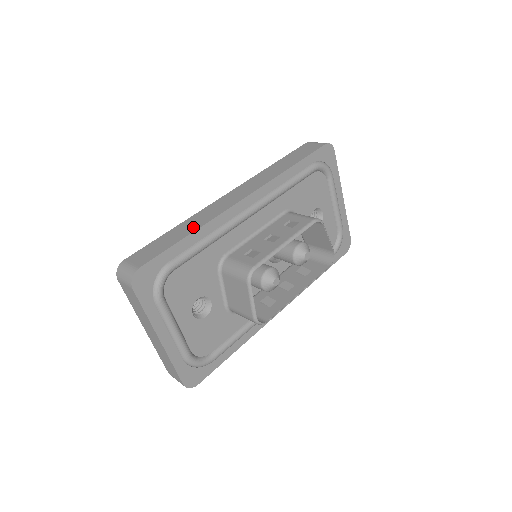
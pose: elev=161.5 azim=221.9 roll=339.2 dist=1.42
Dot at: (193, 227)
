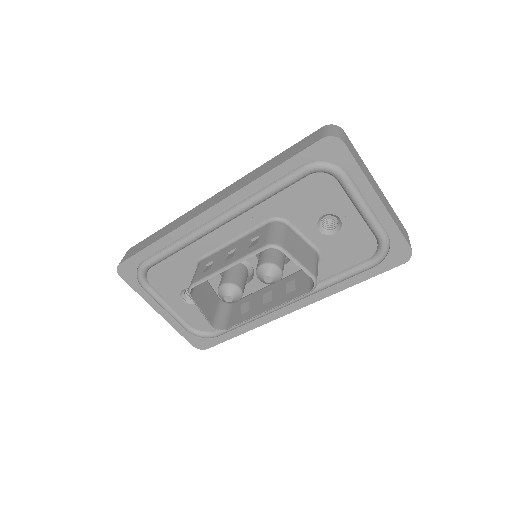
Dot at: (164, 233)
